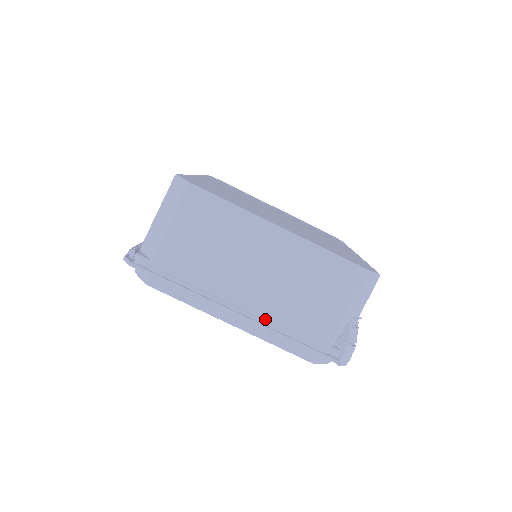
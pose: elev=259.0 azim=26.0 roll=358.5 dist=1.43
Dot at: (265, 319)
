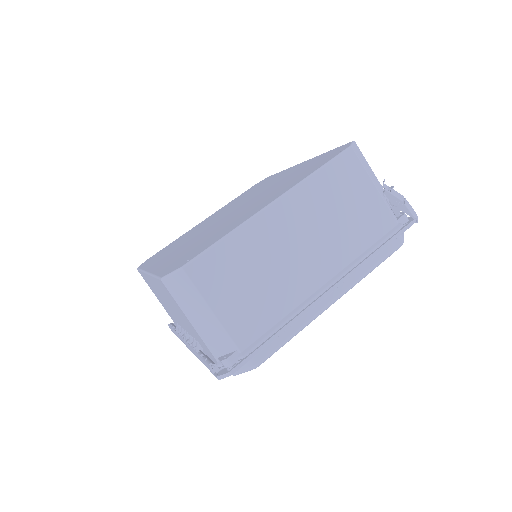
Dot at: (346, 267)
